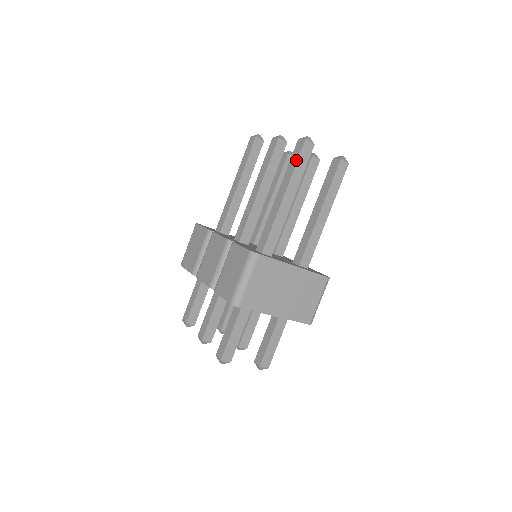
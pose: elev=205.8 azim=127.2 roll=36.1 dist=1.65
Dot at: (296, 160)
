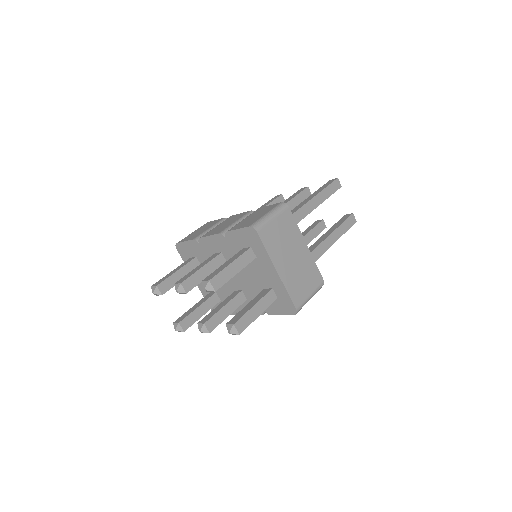
Dot at: (328, 185)
